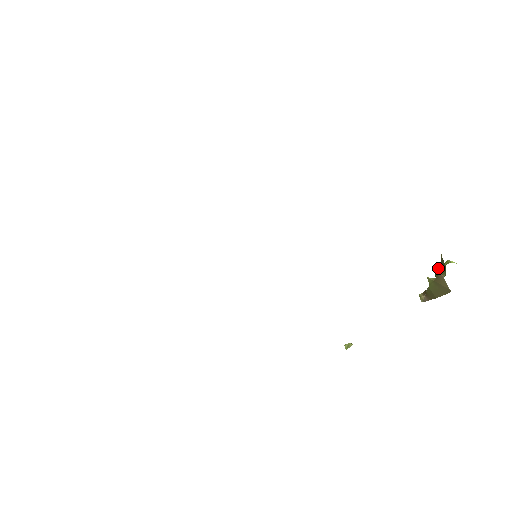
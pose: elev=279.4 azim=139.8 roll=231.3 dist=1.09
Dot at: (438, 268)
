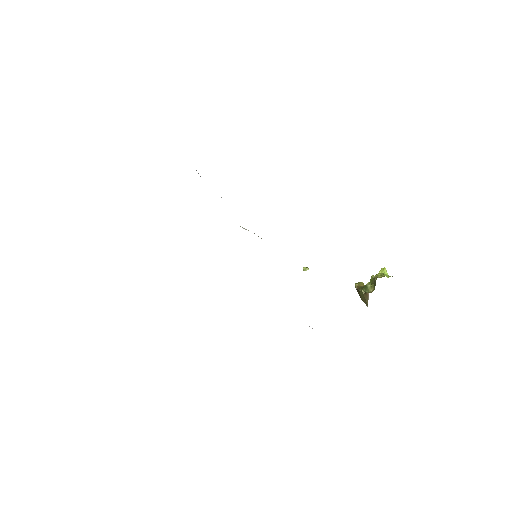
Dot at: (373, 279)
